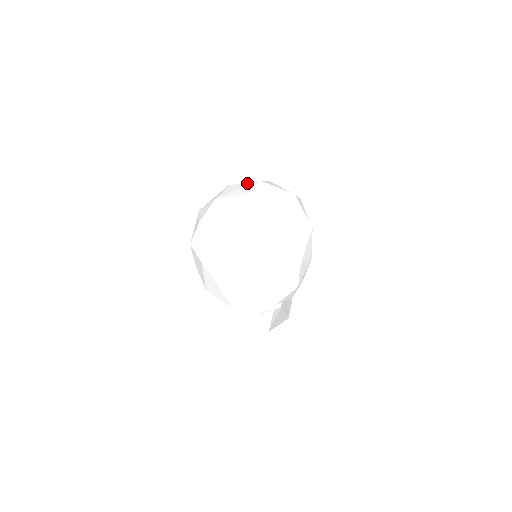
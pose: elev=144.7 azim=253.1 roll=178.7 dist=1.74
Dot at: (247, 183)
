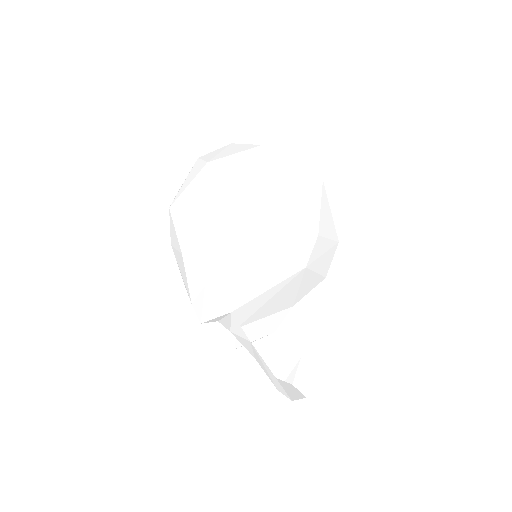
Dot at: occluded
